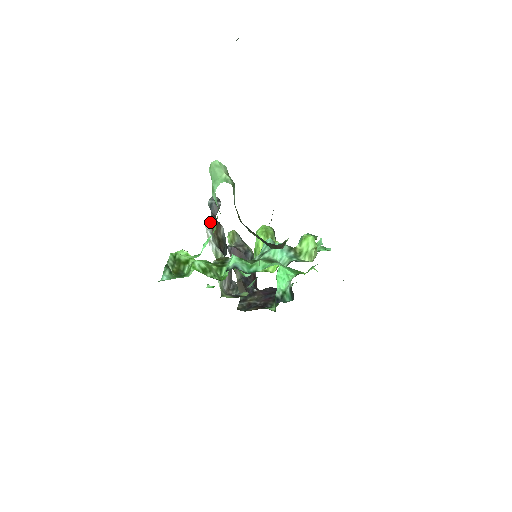
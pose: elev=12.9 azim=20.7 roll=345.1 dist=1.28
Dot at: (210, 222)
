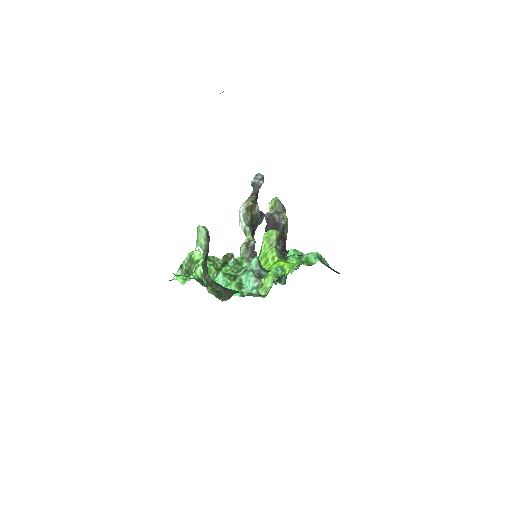
Dot at: (245, 204)
